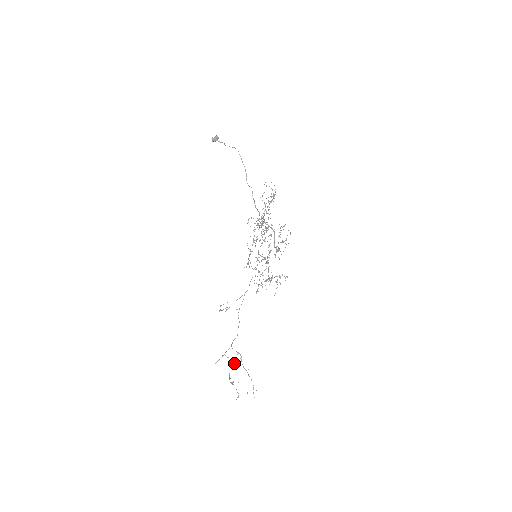
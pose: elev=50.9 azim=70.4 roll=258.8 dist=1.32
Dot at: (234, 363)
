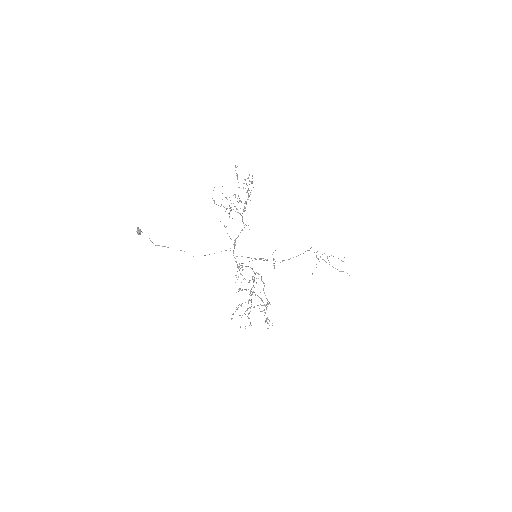
Dot at: occluded
